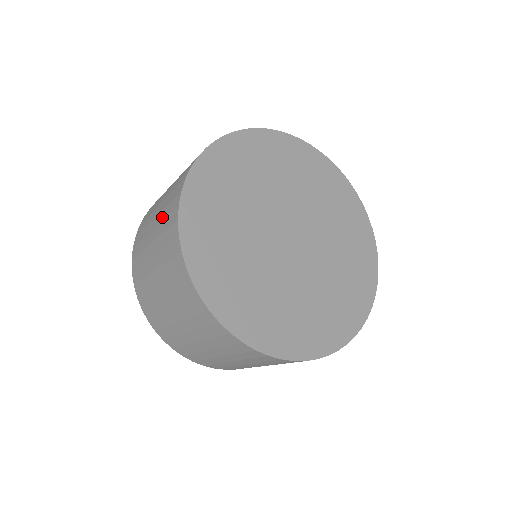
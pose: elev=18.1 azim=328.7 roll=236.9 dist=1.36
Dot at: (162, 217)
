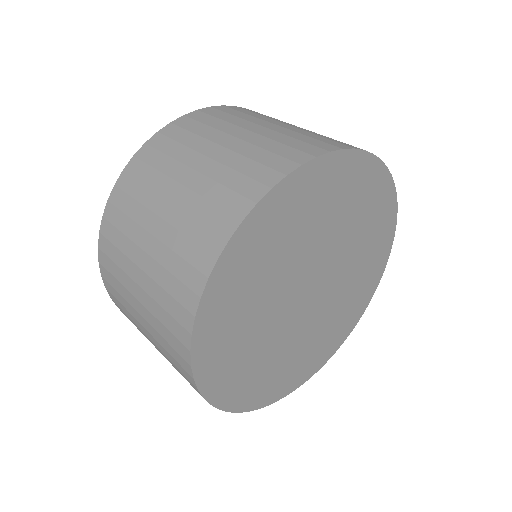
Dot at: (173, 244)
